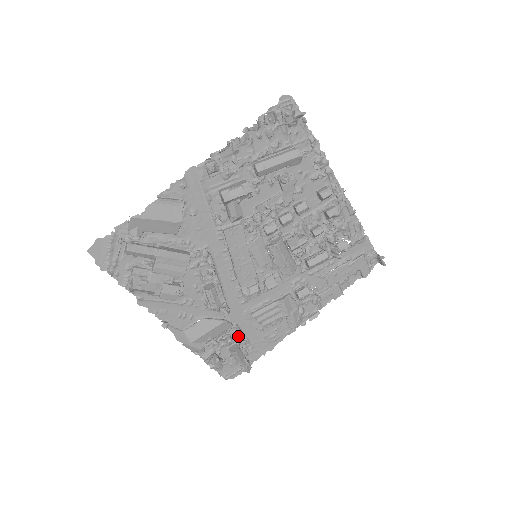
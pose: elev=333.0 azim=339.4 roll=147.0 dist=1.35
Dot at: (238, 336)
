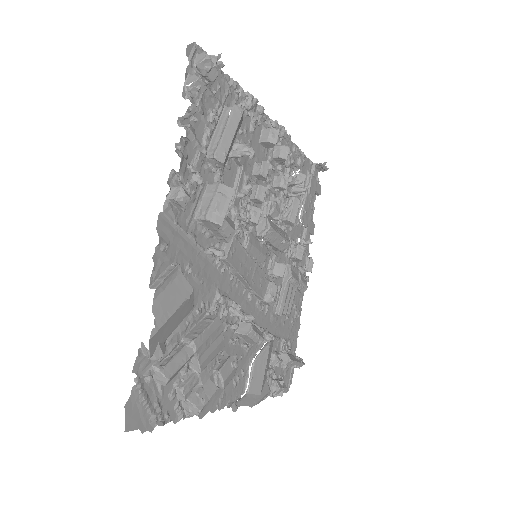
Dot at: (278, 344)
